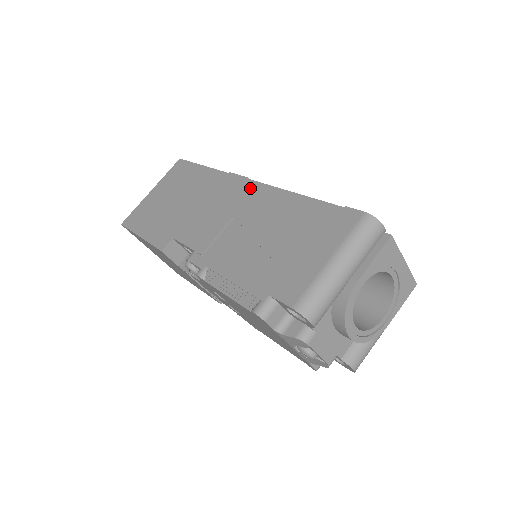
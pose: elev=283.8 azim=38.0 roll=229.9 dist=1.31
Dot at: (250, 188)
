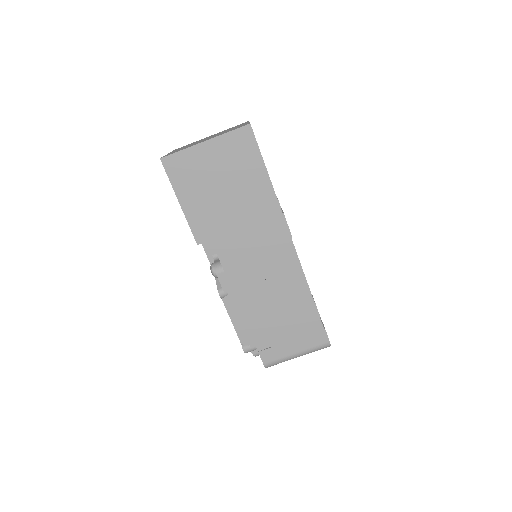
Dot at: (288, 253)
